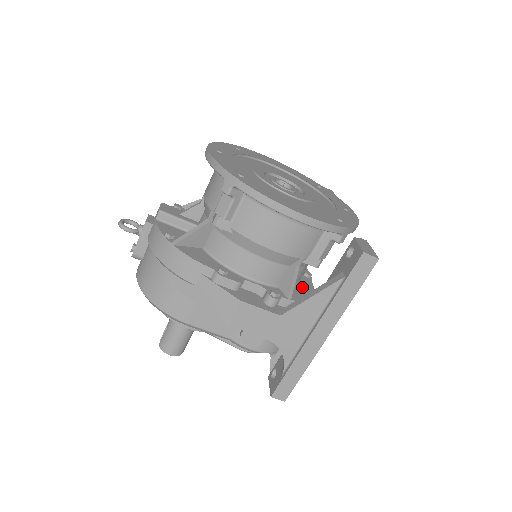
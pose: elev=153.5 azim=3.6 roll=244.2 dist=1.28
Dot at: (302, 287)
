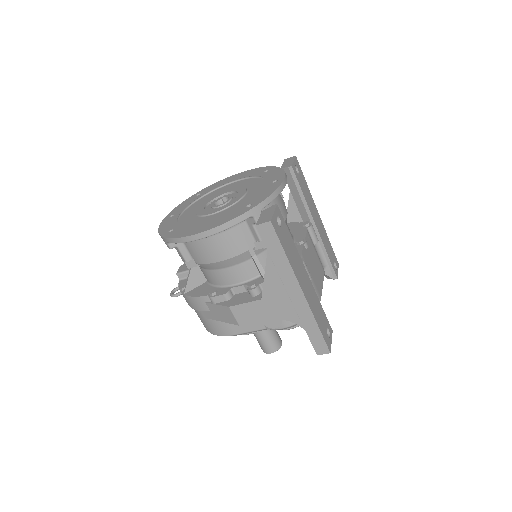
Dot at: occluded
